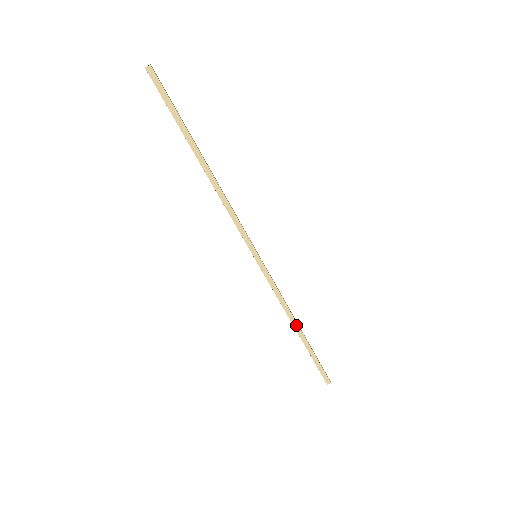
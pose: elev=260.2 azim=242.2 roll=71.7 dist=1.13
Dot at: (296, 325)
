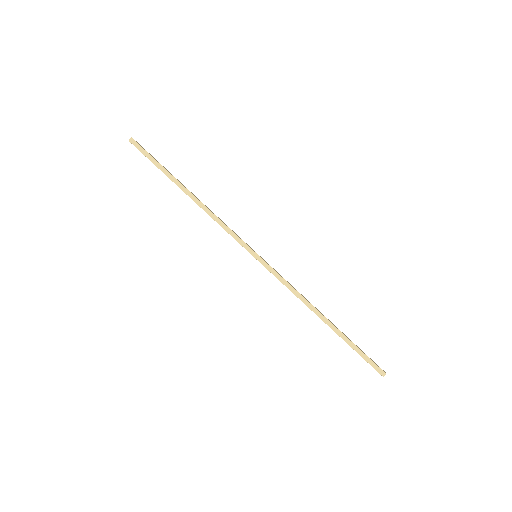
Dot at: (319, 314)
